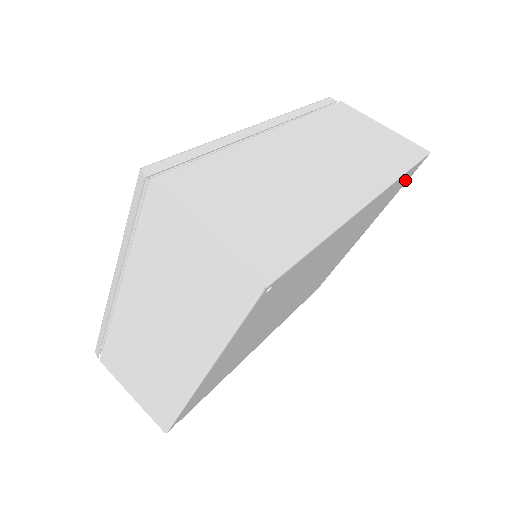
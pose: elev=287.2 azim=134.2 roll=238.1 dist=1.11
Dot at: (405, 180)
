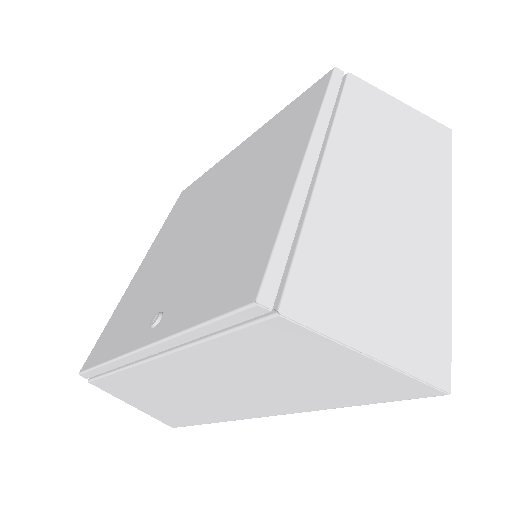
Dot at: occluded
